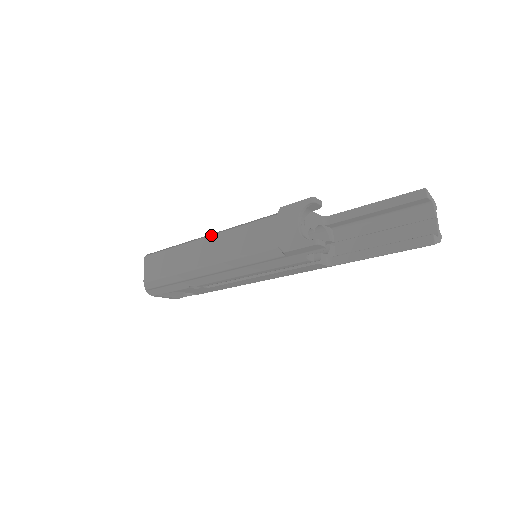
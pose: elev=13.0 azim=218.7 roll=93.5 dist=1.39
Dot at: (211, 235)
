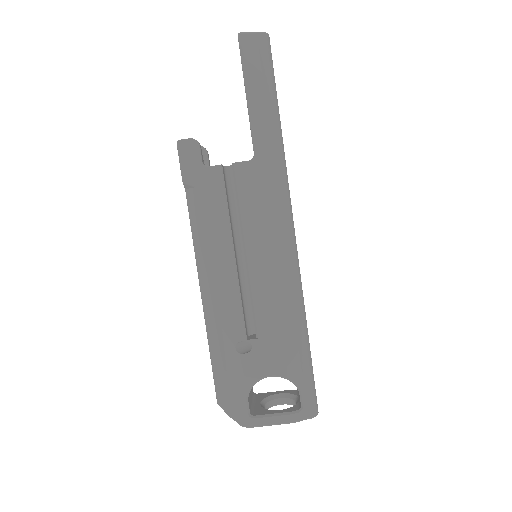
Dot at: occluded
